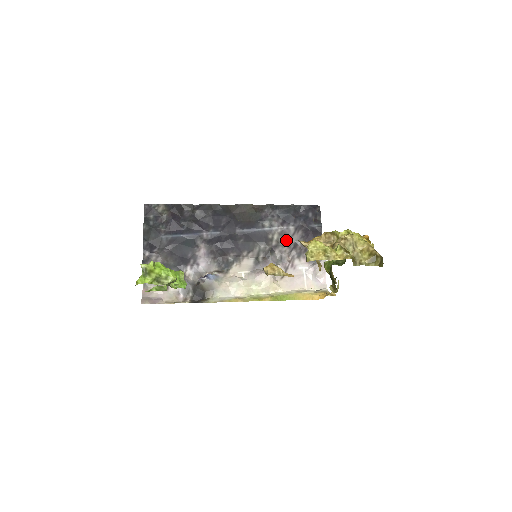
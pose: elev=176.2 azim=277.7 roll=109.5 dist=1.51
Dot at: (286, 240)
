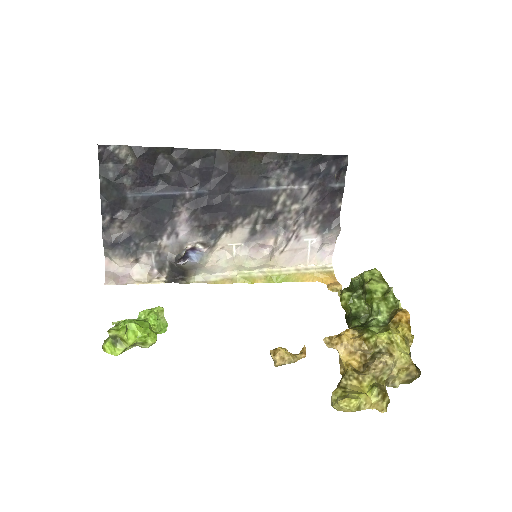
Dot at: (295, 204)
